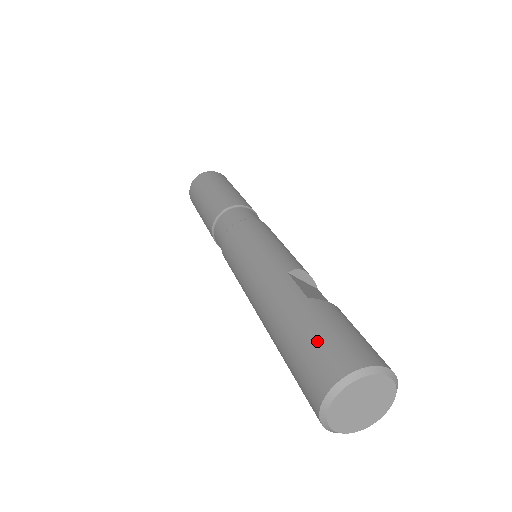
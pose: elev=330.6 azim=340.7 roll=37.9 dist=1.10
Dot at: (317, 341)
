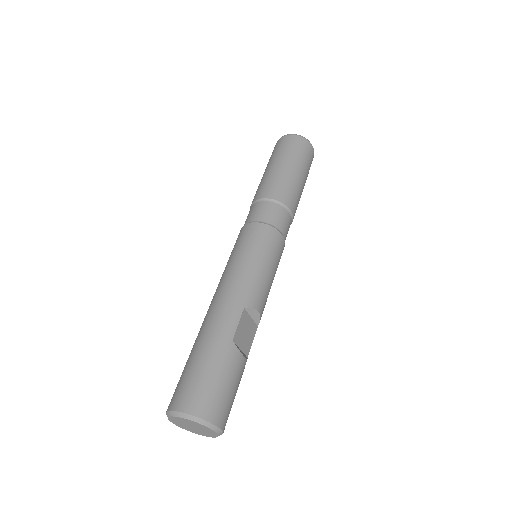
Dot at: (204, 377)
